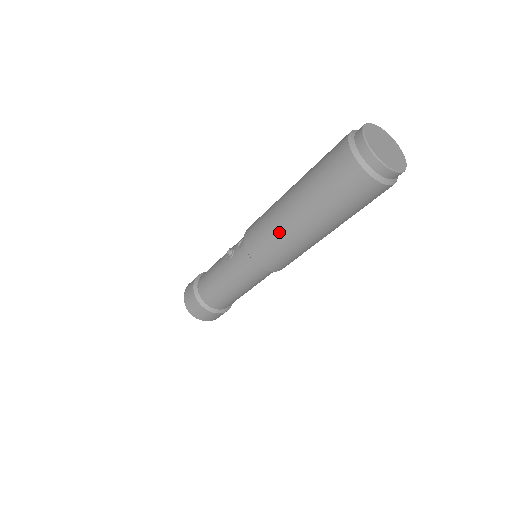
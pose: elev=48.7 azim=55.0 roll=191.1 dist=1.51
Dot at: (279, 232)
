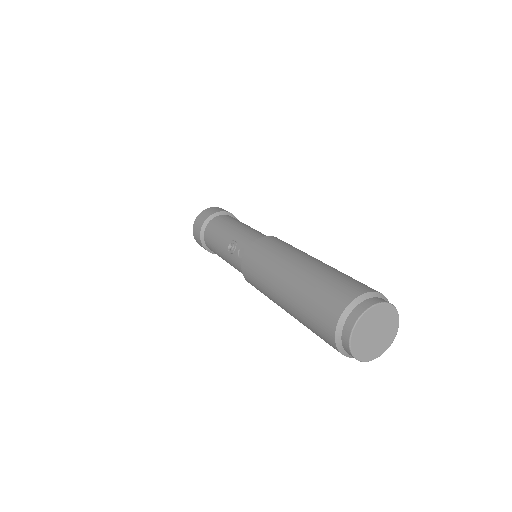
Dot at: (268, 296)
